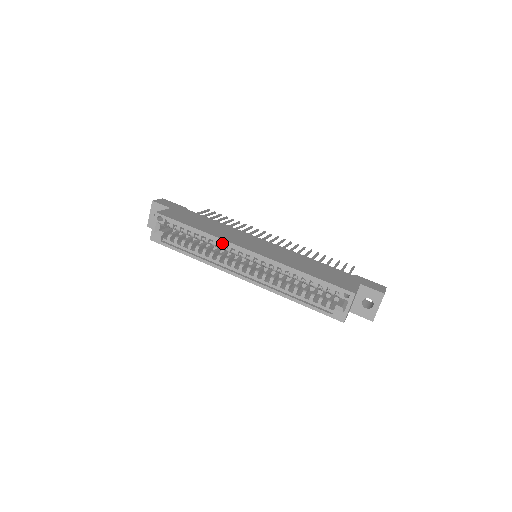
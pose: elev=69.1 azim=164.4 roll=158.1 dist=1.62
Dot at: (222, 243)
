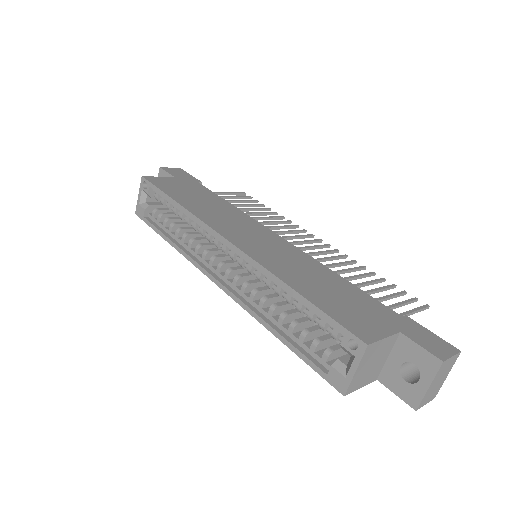
Dot at: occluded
